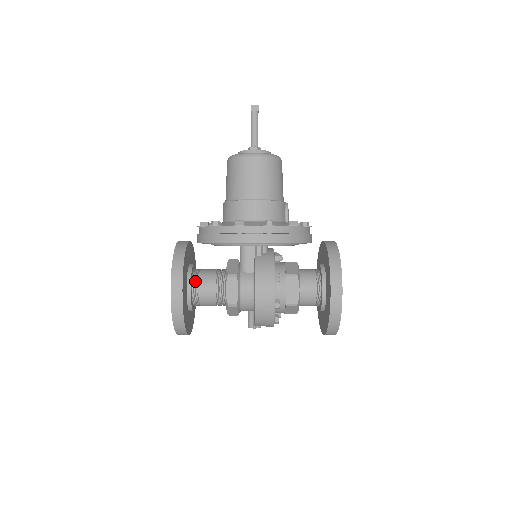
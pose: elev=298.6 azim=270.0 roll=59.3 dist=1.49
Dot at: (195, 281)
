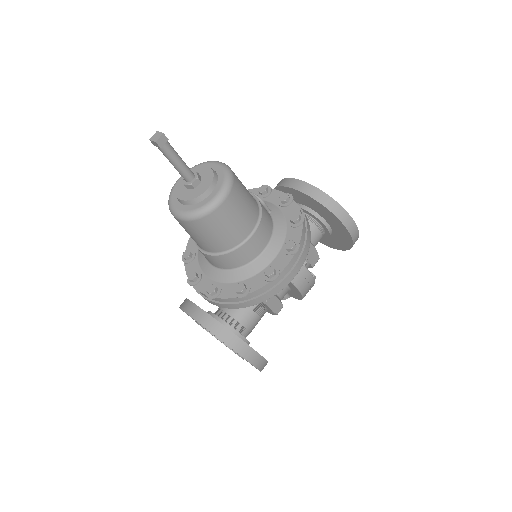
Dot at: (240, 329)
